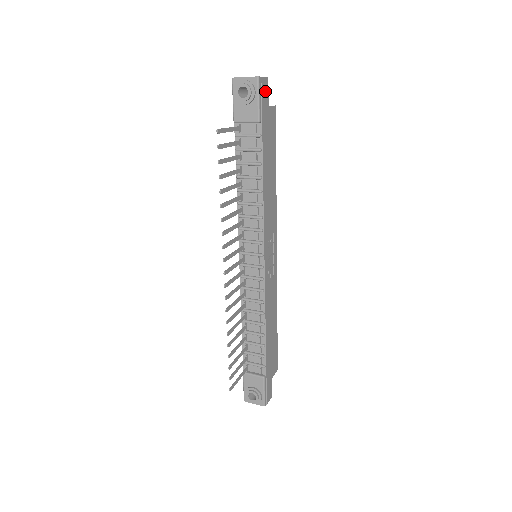
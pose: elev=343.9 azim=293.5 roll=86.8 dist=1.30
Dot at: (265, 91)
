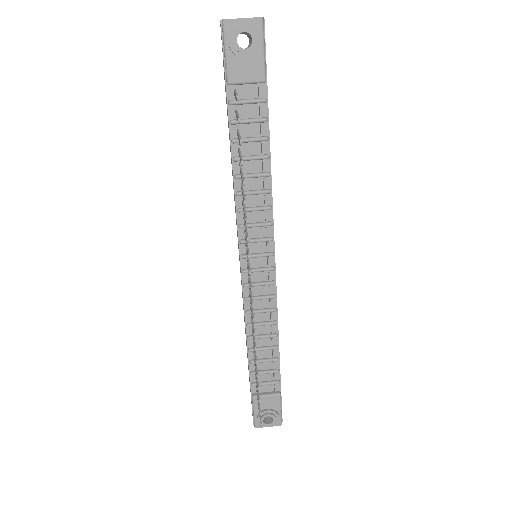
Dot at: occluded
